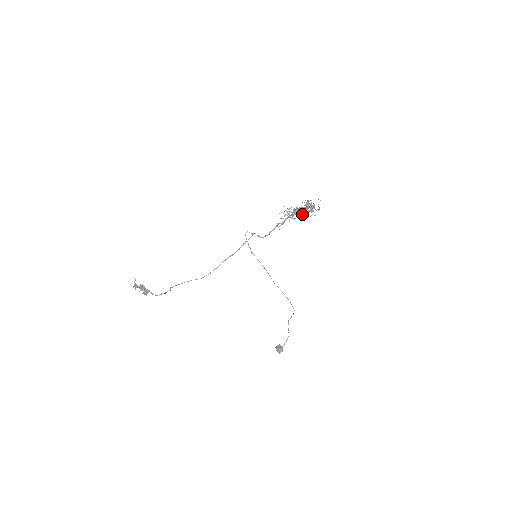
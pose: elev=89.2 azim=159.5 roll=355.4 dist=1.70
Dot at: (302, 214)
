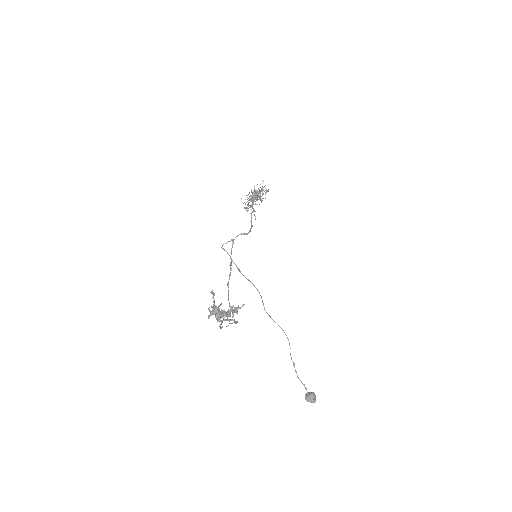
Dot at: (266, 191)
